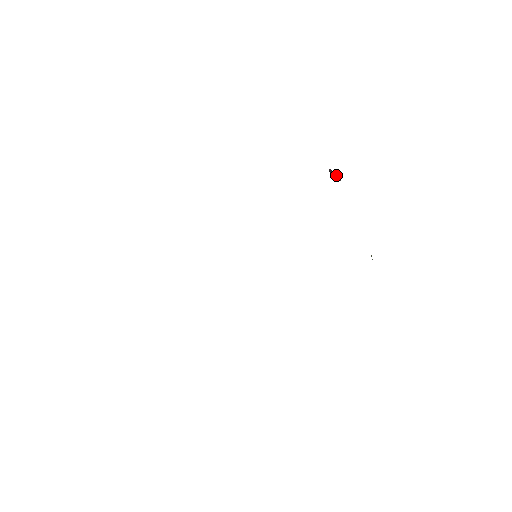
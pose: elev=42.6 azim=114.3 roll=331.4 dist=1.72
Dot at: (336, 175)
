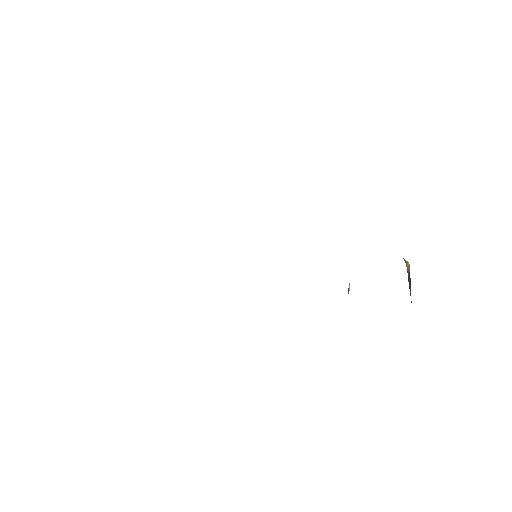
Dot at: (410, 284)
